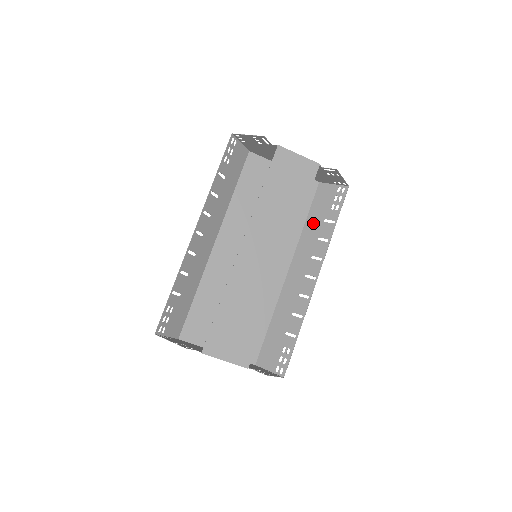
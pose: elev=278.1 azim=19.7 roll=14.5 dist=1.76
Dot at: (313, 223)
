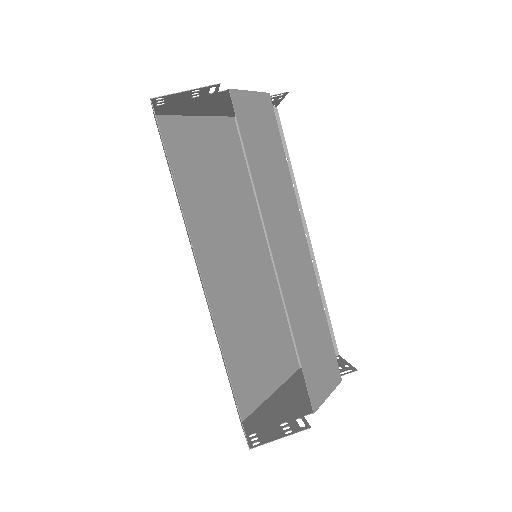
Dot at: occluded
